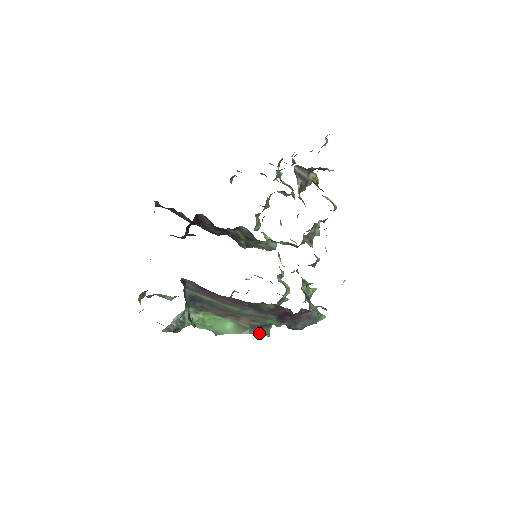
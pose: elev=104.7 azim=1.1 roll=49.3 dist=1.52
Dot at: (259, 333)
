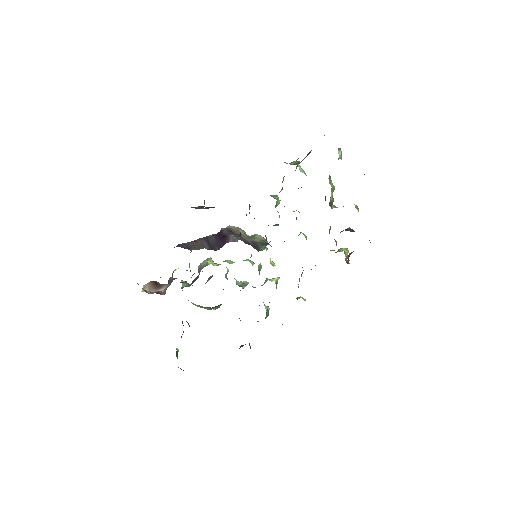
Dot at: occluded
